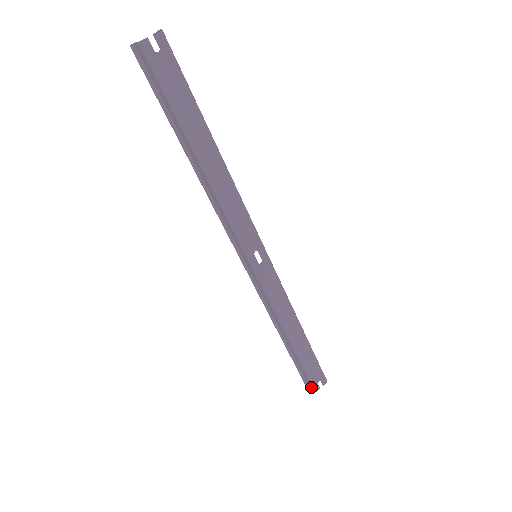
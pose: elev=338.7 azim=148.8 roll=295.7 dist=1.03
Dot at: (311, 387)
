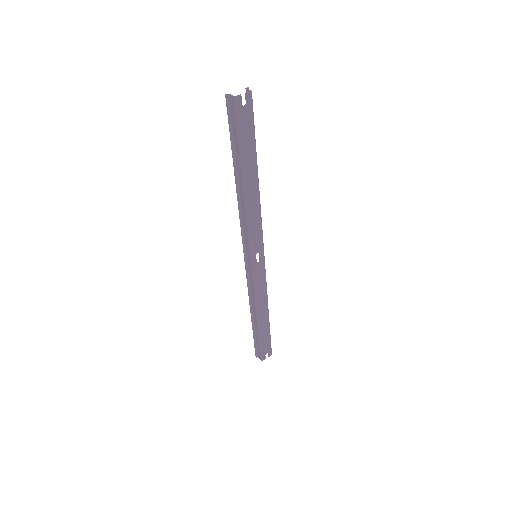
Dot at: (260, 357)
